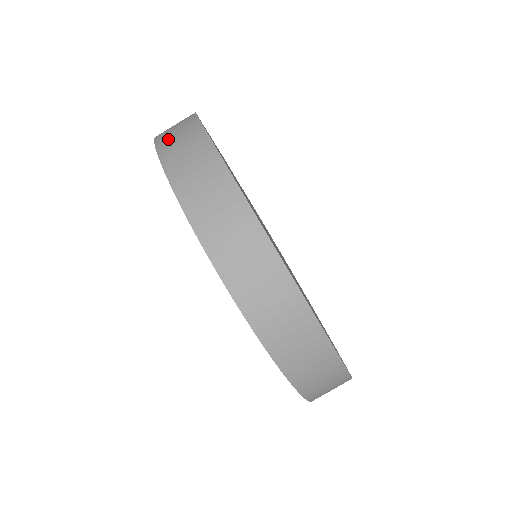
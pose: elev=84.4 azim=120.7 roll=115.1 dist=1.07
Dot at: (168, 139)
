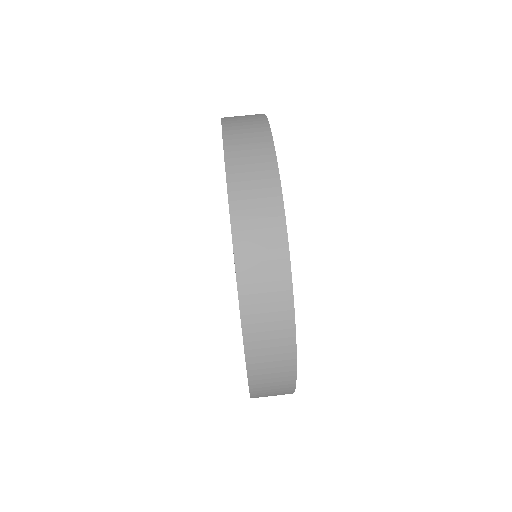
Dot at: (235, 123)
